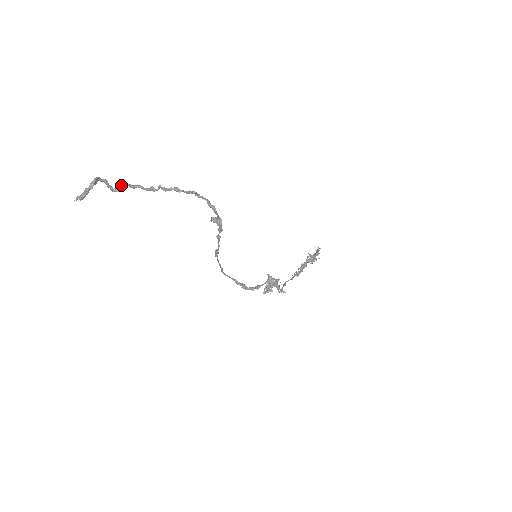
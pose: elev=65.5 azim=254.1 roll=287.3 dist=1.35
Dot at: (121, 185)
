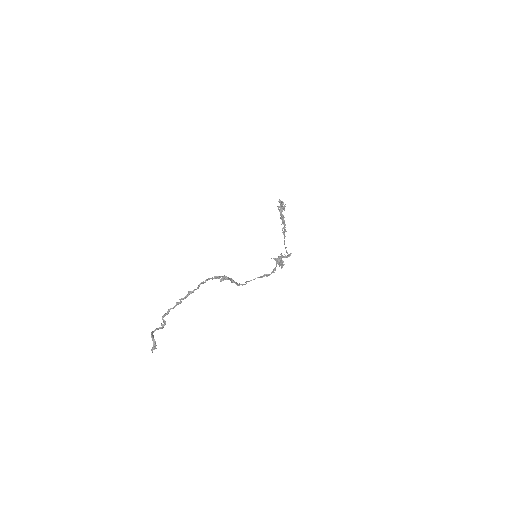
Dot at: occluded
